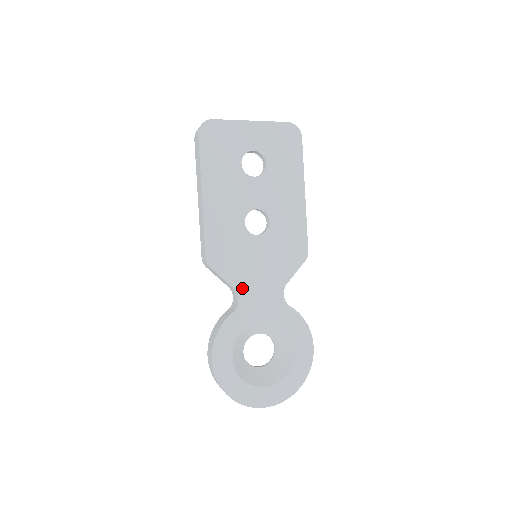
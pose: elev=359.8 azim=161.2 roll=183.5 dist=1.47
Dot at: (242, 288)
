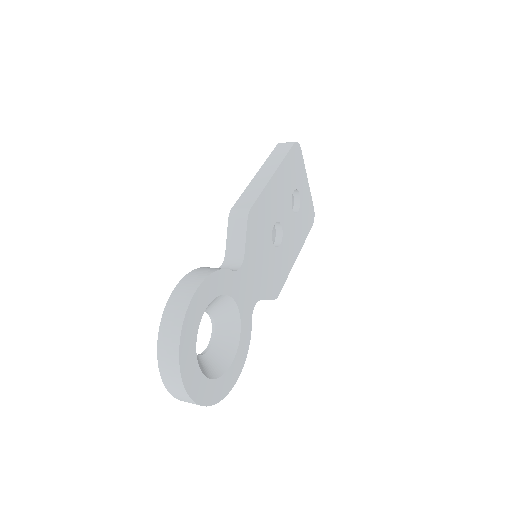
Dot at: (247, 262)
